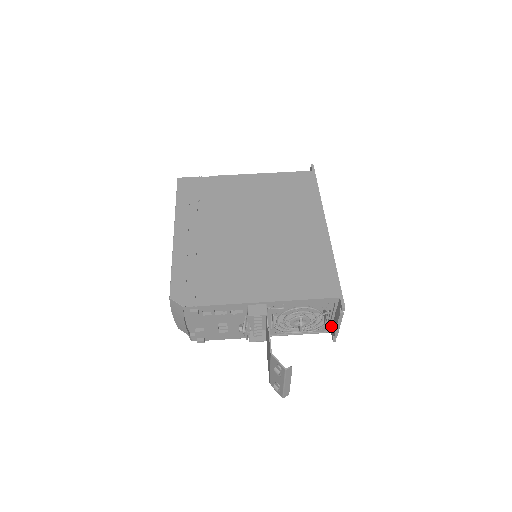
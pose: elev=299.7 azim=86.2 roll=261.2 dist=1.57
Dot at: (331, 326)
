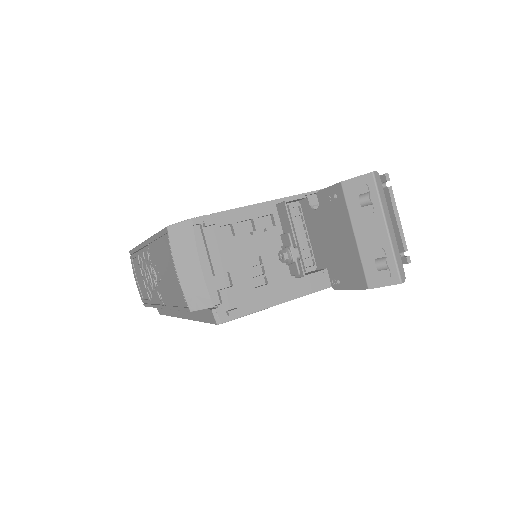
Dot at: occluded
